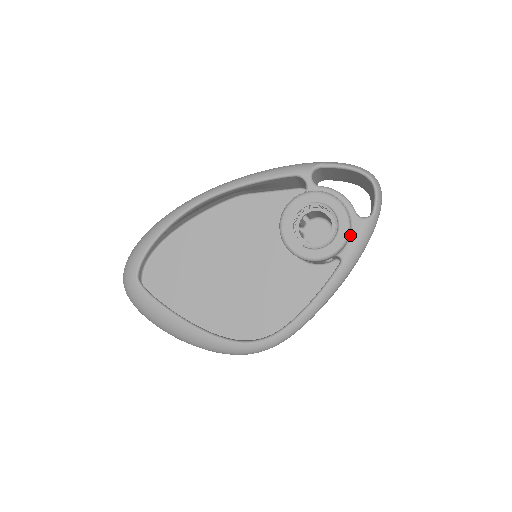
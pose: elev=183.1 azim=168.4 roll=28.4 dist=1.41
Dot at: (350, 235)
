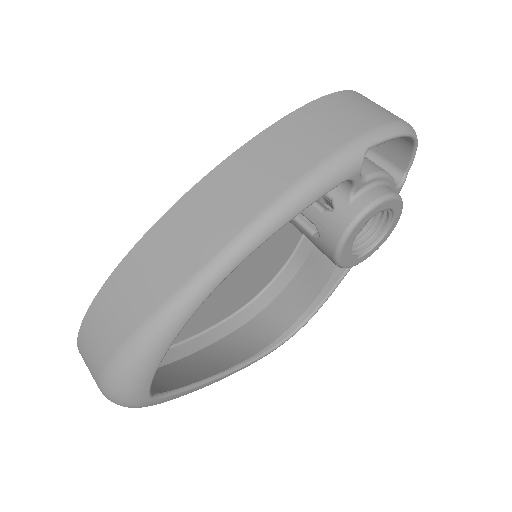
Dot at: occluded
